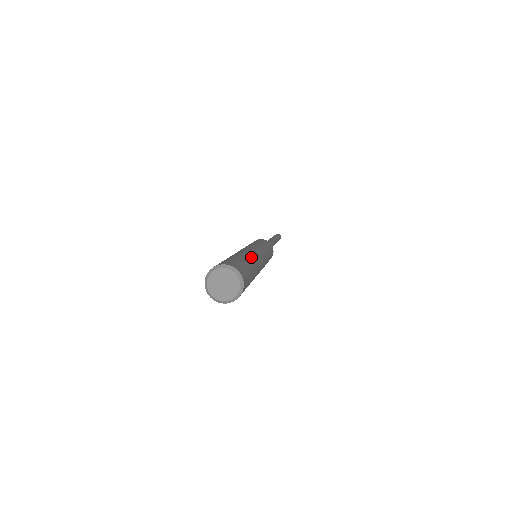
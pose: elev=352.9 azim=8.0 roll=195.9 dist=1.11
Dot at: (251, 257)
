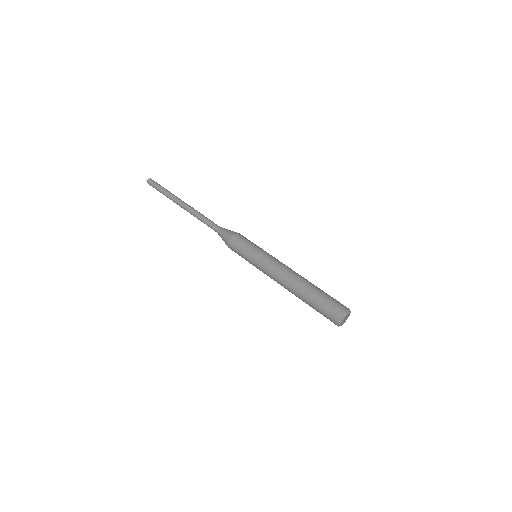
Dot at: (310, 282)
